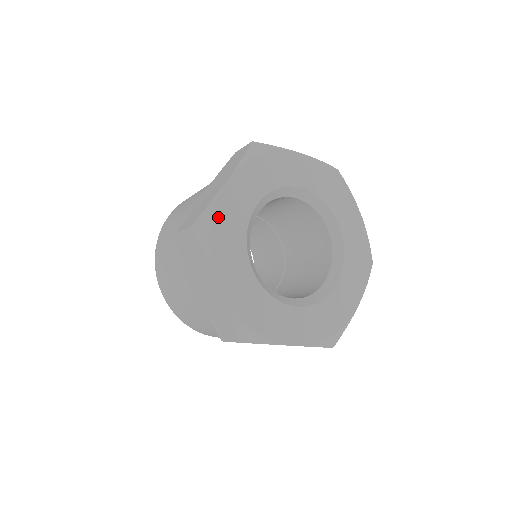
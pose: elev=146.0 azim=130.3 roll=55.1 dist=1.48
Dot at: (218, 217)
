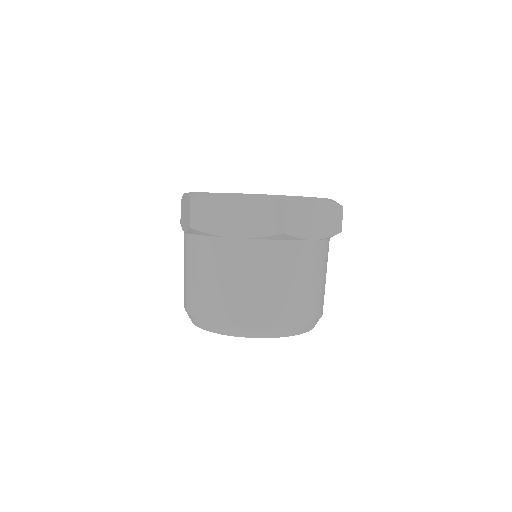
Dot at: occluded
